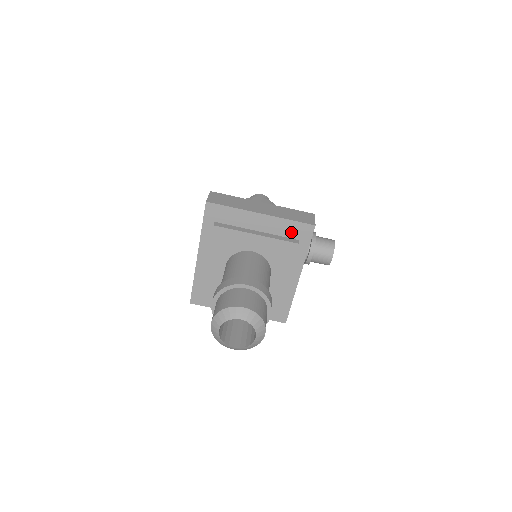
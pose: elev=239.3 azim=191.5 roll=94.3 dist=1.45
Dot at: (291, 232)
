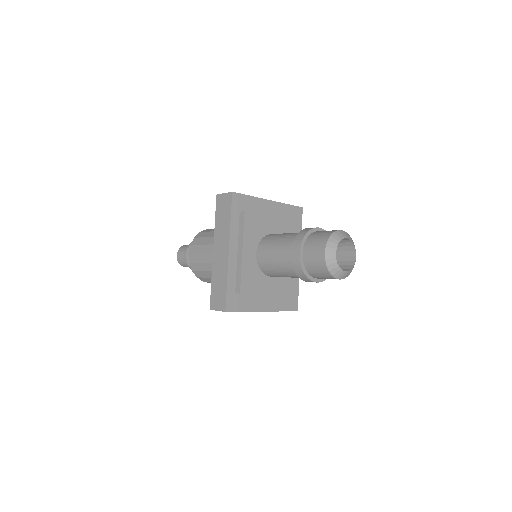
Dot at: (290, 215)
